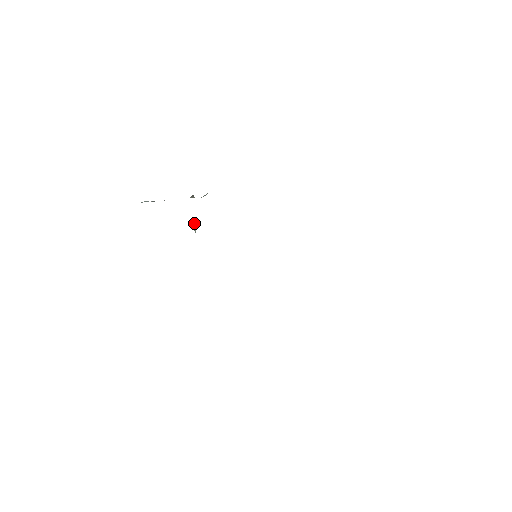
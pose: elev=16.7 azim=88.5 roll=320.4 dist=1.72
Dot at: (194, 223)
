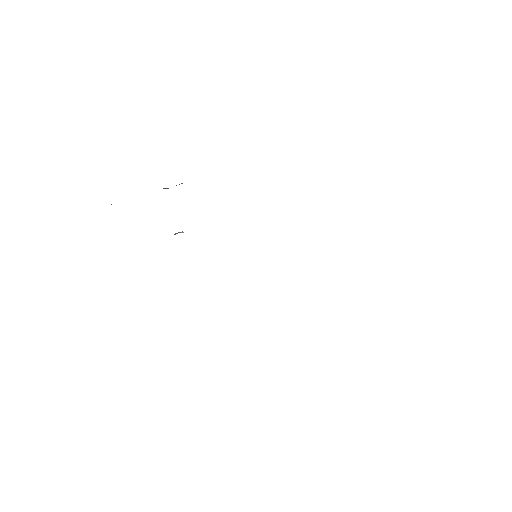
Dot at: occluded
